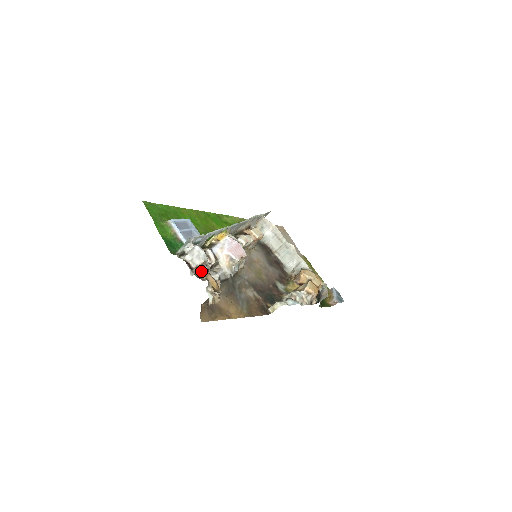
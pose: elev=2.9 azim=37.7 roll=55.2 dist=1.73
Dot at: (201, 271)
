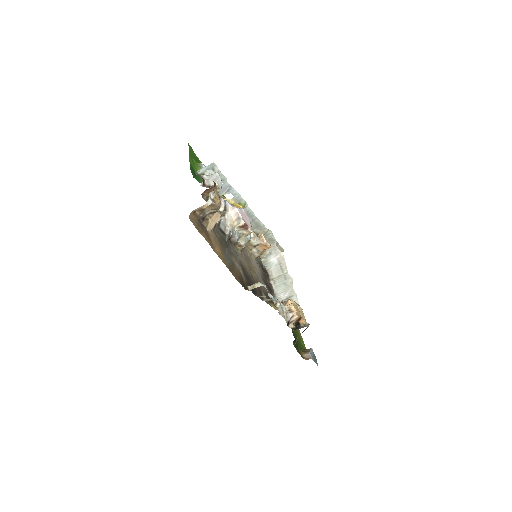
Dot at: occluded
